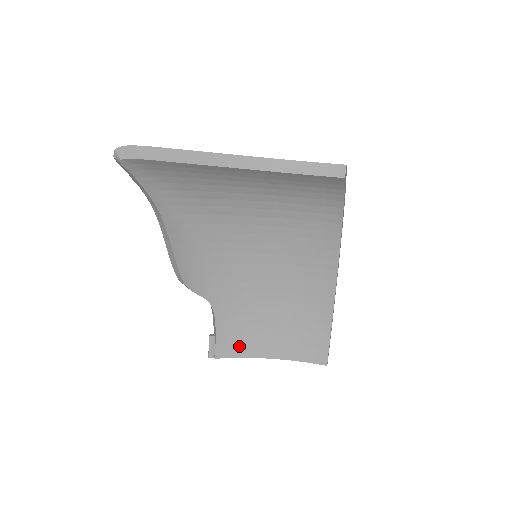
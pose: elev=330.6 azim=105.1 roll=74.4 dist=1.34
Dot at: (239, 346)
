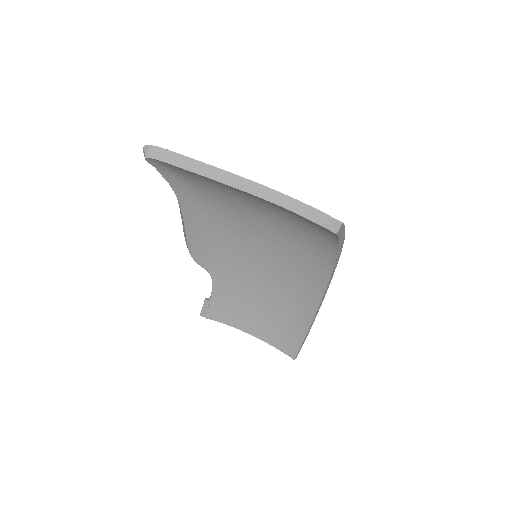
Dot at: (228, 316)
